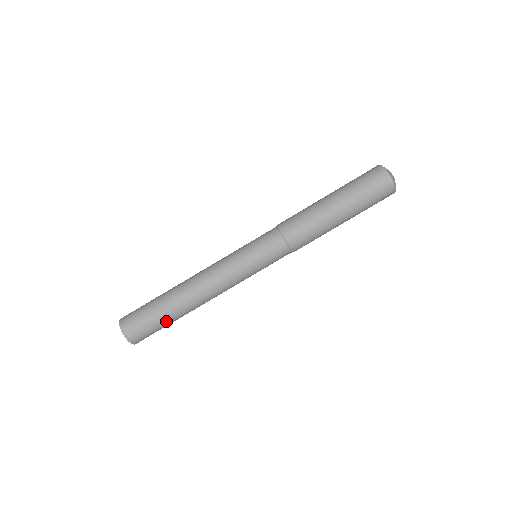
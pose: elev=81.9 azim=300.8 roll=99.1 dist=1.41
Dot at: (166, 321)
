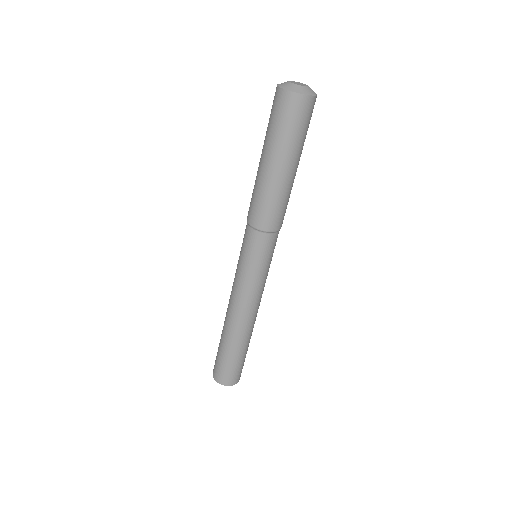
Dot at: (245, 353)
